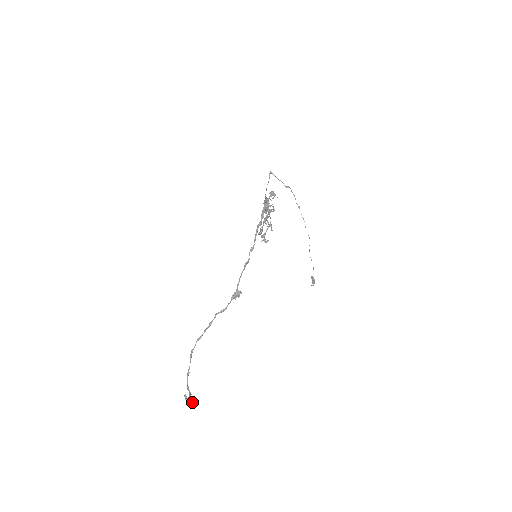
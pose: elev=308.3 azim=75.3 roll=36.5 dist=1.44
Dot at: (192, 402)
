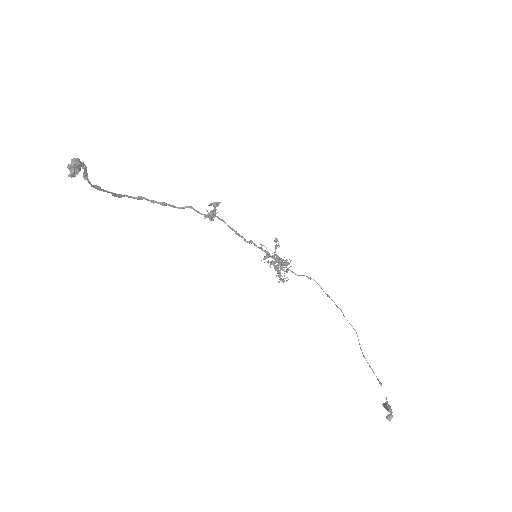
Dot at: (80, 163)
